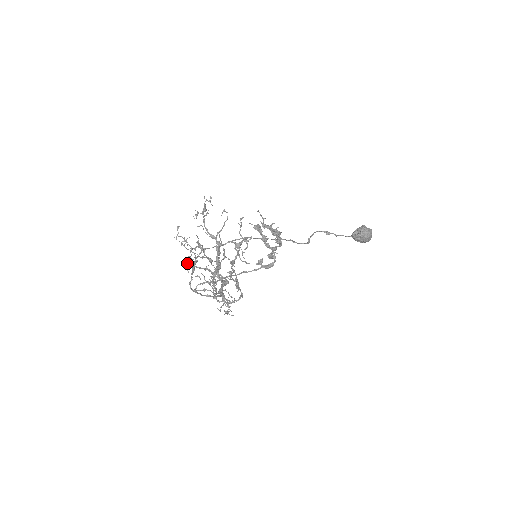
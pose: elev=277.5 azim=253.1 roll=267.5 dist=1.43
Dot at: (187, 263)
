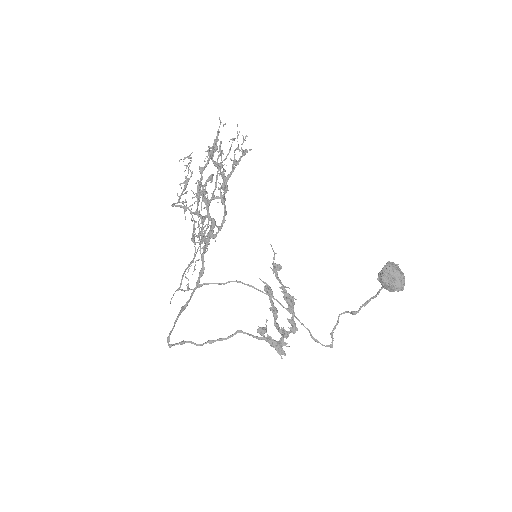
Dot at: occluded
